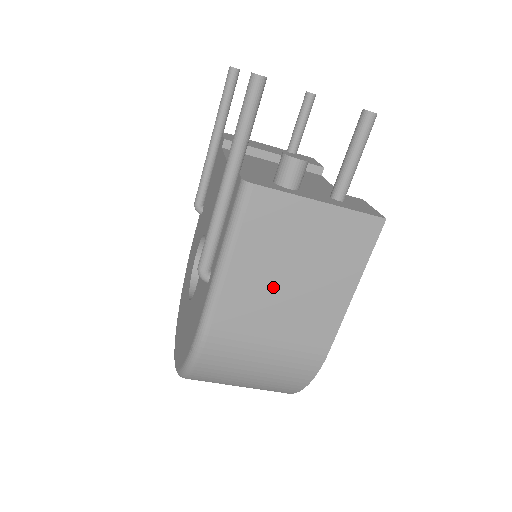
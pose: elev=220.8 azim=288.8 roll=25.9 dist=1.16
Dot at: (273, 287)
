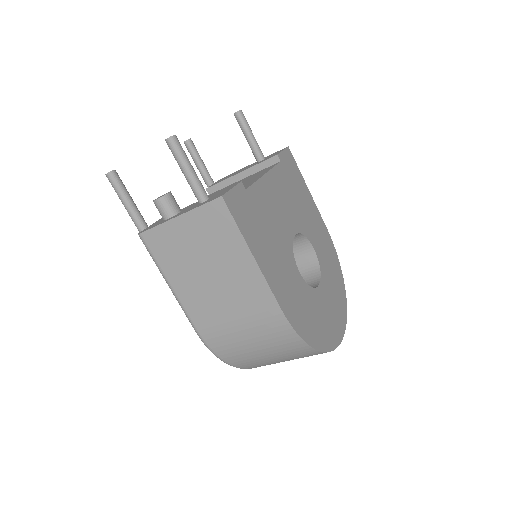
Dot at: (204, 285)
